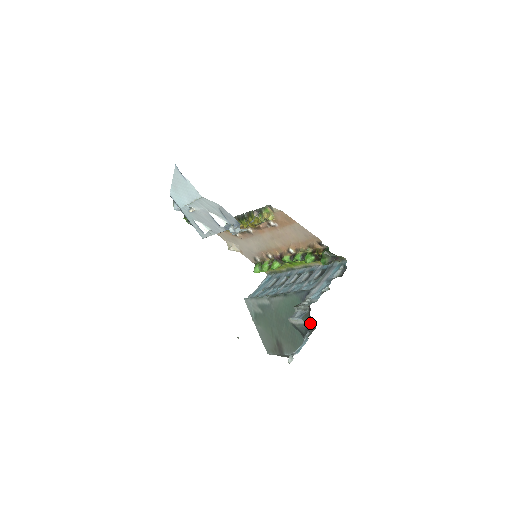
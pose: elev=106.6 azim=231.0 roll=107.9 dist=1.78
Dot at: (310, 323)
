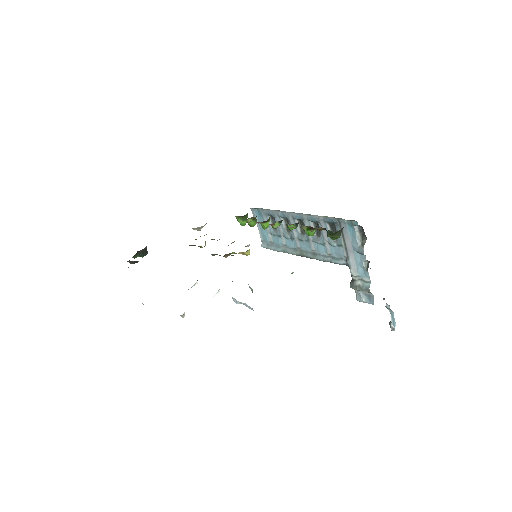
Dot at: occluded
